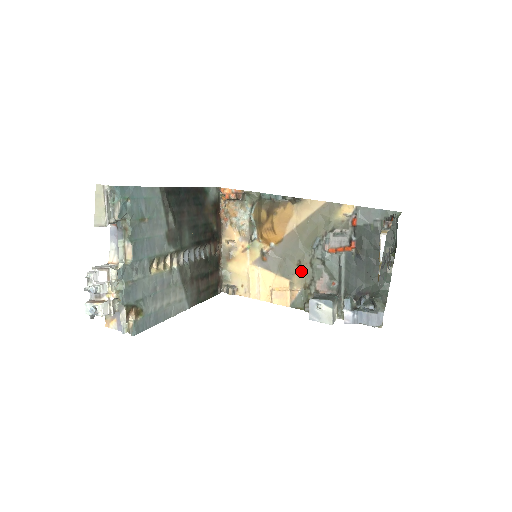
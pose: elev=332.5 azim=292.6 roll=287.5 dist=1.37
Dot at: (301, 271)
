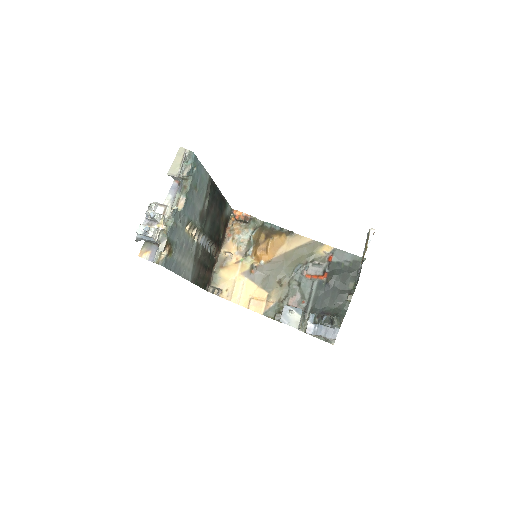
Dot at: (280, 287)
